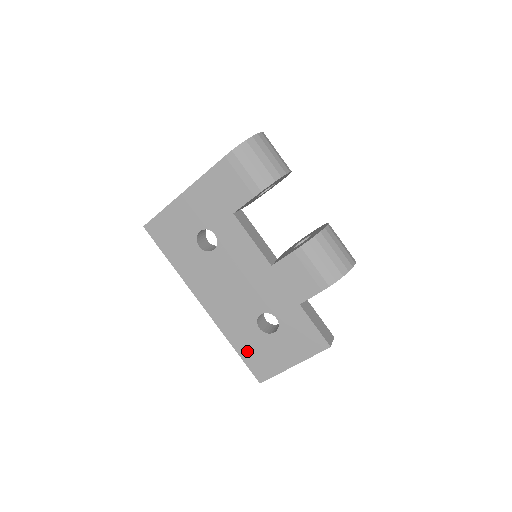
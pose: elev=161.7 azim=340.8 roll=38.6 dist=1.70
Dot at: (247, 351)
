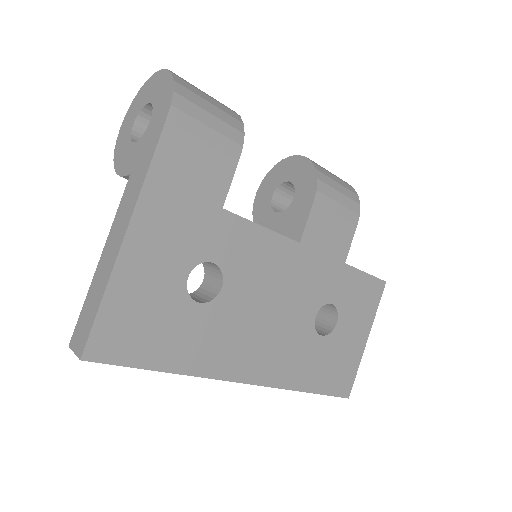
Dot at: (321, 378)
